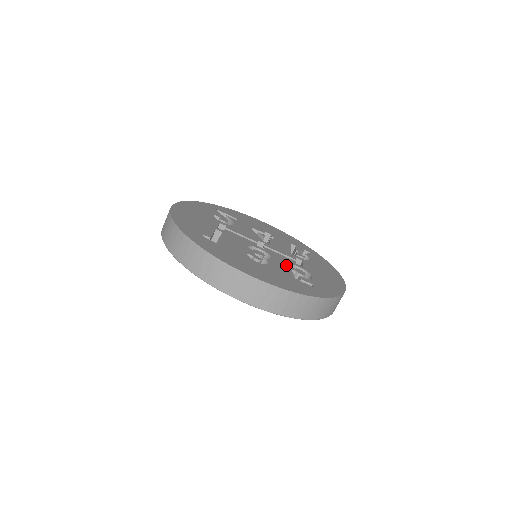
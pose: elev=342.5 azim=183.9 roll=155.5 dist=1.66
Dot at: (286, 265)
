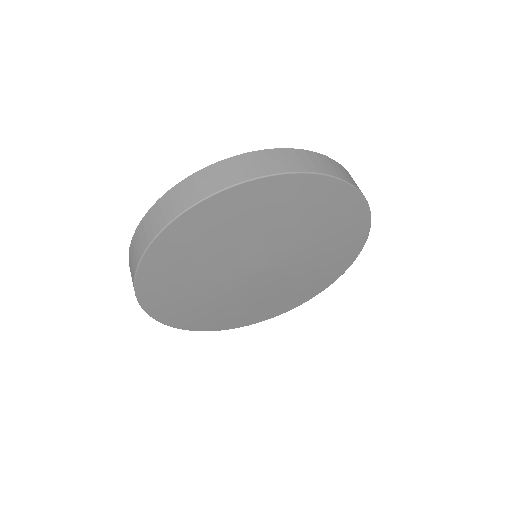
Dot at: occluded
